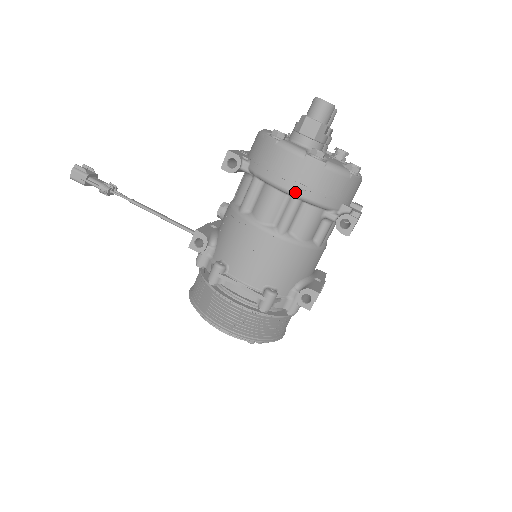
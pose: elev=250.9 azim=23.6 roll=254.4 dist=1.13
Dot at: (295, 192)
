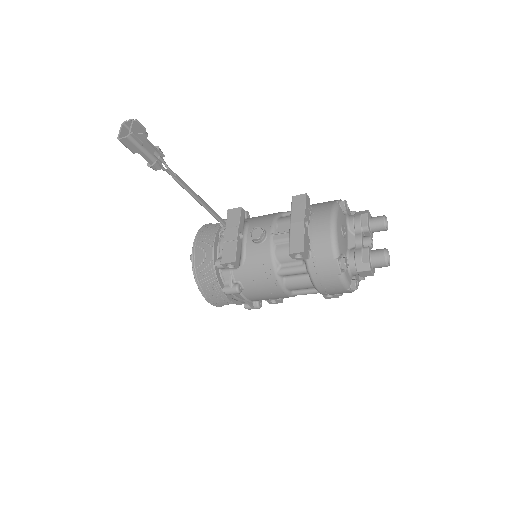
Dot at: (323, 294)
